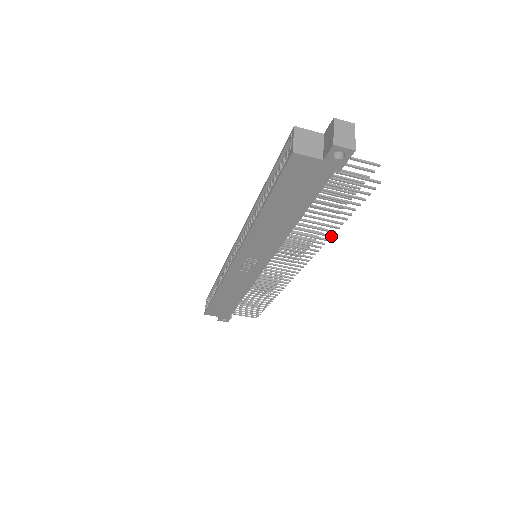
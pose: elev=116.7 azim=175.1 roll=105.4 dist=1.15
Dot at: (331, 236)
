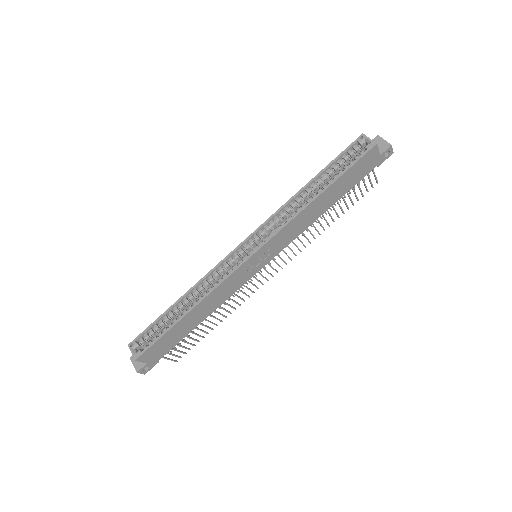
Dot at: occluded
